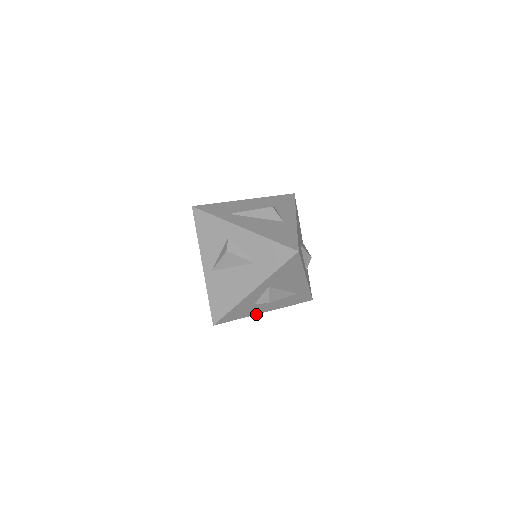
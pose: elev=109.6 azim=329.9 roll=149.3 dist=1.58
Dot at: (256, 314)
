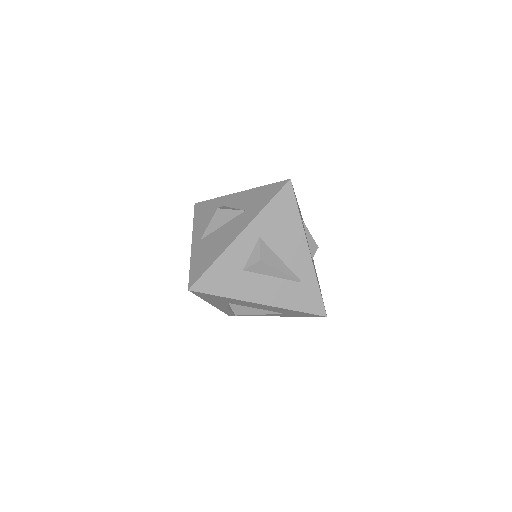
Dot at: (247, 301)
